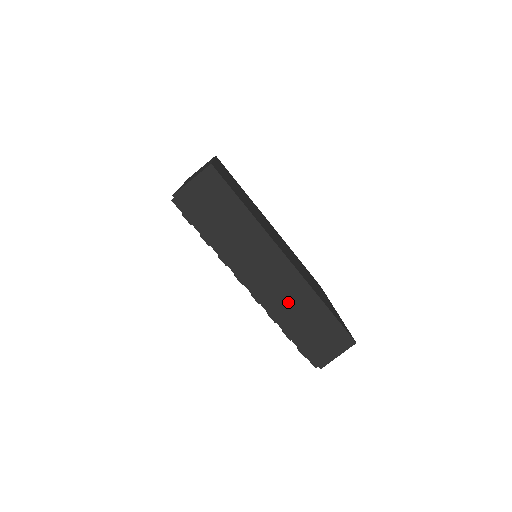
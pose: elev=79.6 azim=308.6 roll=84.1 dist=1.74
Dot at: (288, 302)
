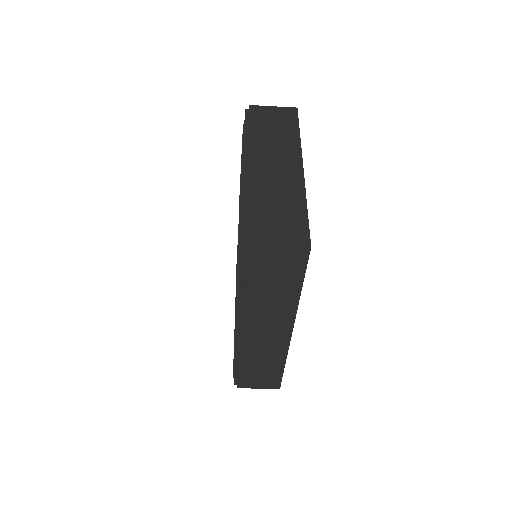
Dot at: (259, 352)
